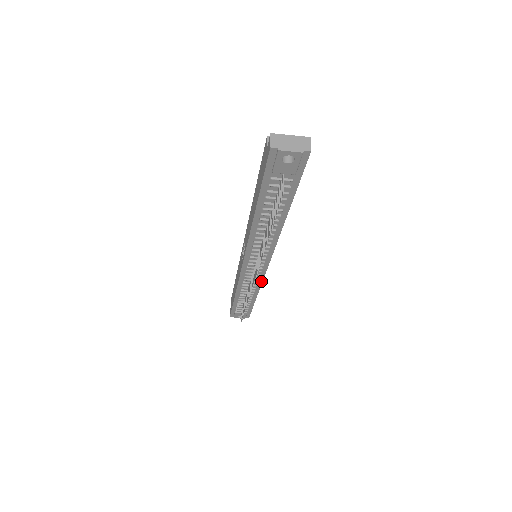
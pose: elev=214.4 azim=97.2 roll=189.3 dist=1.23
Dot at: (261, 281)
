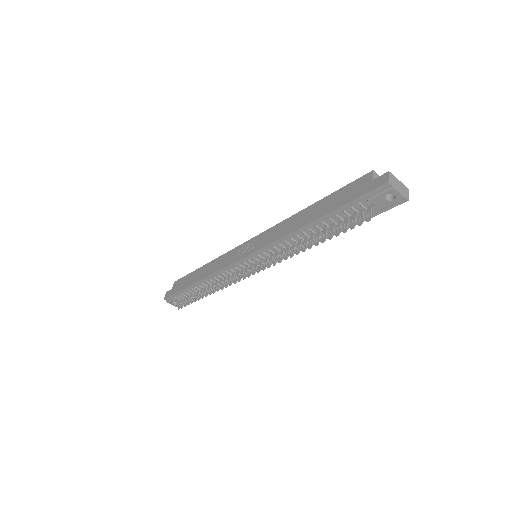
Dot at: (238, 279)
